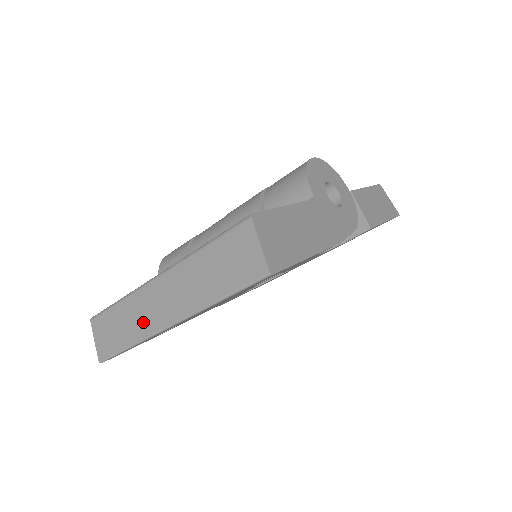
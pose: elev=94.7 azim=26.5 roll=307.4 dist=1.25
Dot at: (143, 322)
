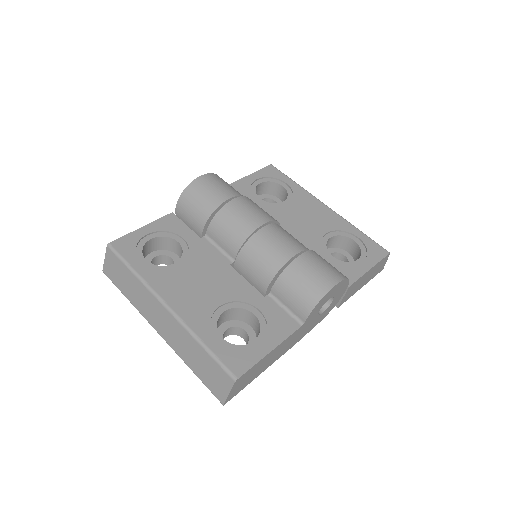
Dot at: (143, 307)
